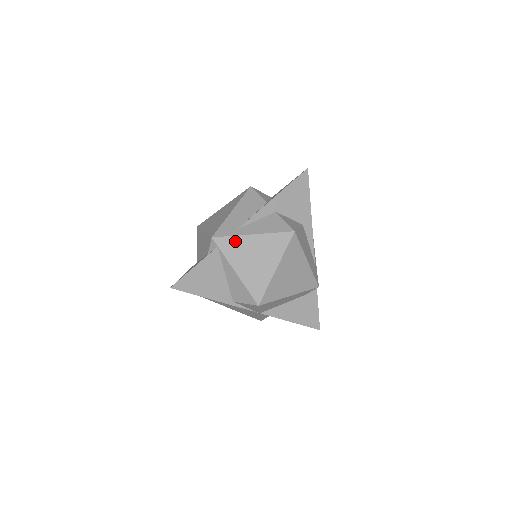
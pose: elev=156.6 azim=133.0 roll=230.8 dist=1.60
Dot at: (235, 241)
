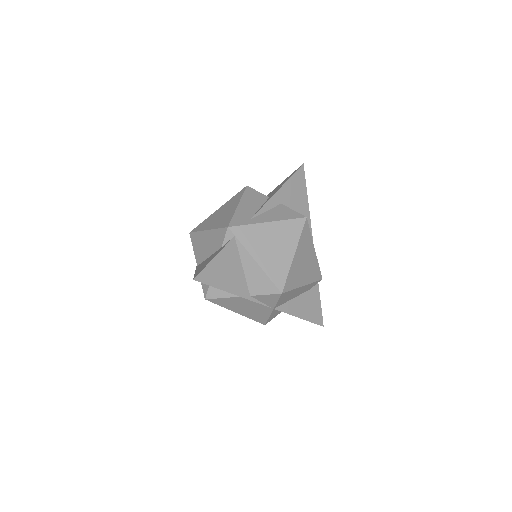
Dot at: (252, 229)
